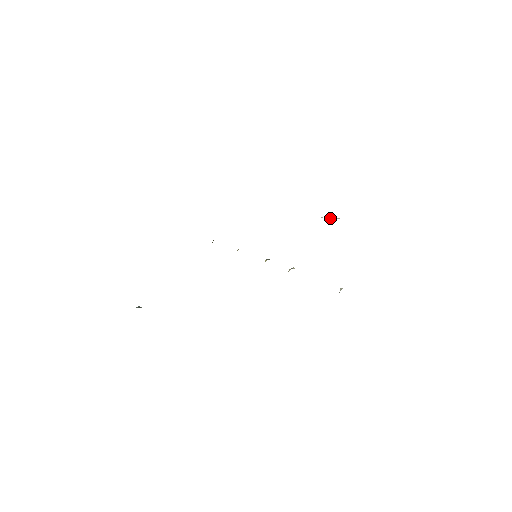
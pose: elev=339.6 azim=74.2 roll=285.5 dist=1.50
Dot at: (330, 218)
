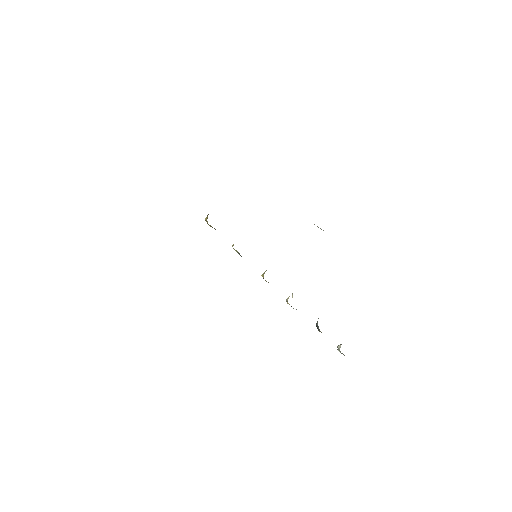
Dot at: (318, 227)
